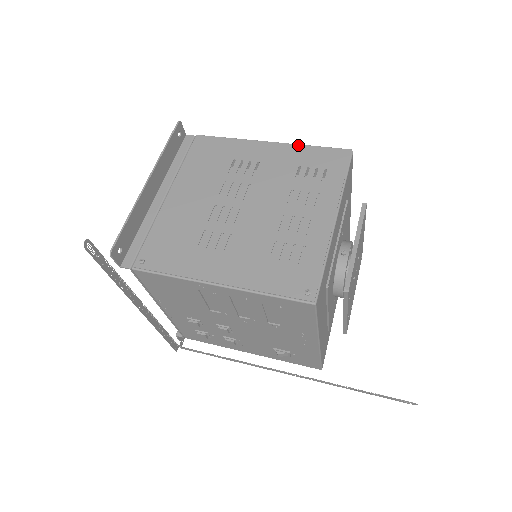
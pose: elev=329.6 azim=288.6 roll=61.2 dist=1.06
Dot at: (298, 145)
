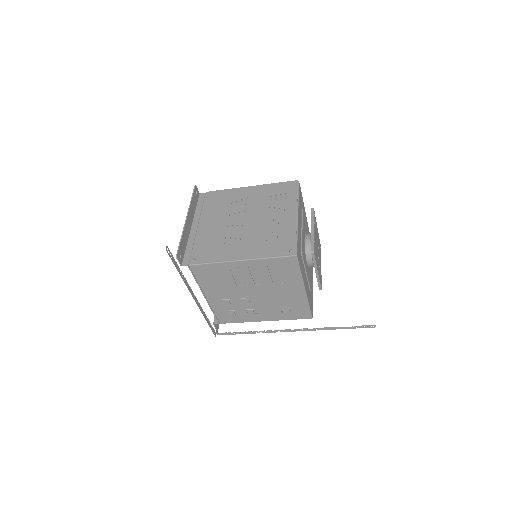
Dot at: (267, 184)
